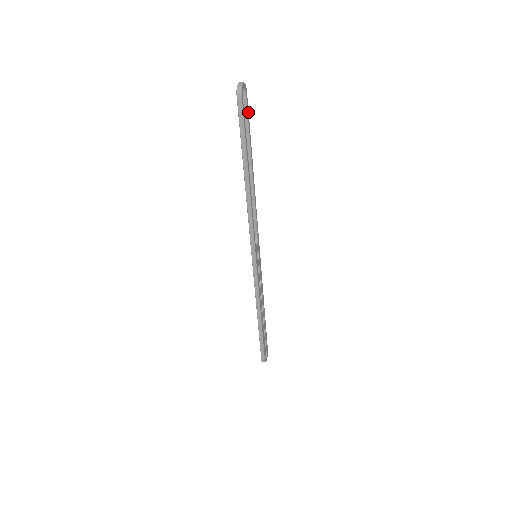
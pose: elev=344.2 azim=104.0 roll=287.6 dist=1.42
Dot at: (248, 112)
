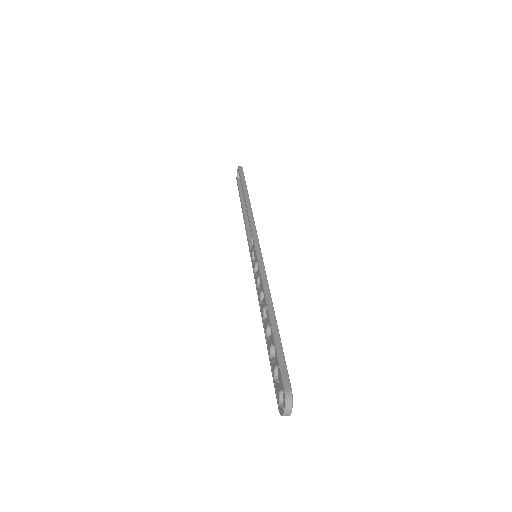
Dot at: occluded
